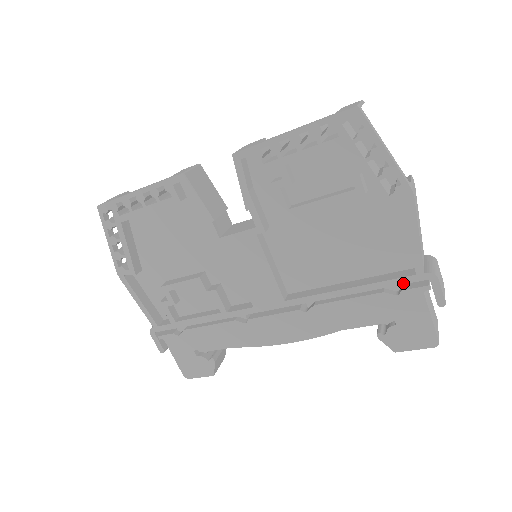
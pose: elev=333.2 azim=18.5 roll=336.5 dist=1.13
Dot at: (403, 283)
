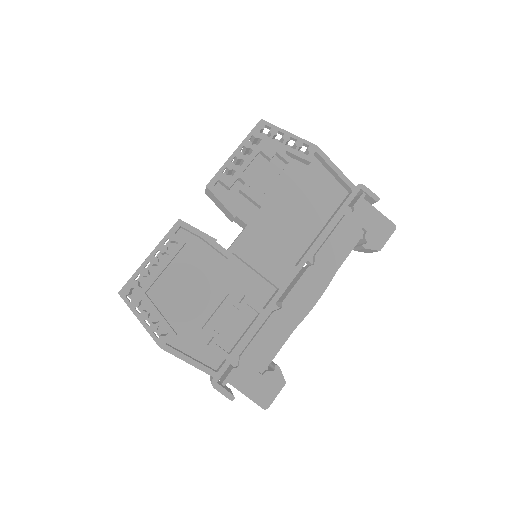
Dot at: occluded
